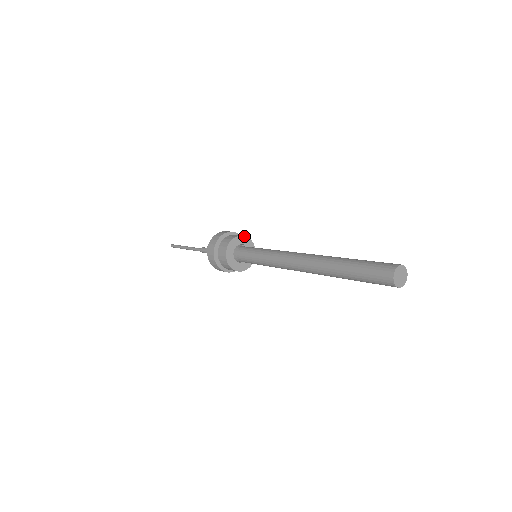
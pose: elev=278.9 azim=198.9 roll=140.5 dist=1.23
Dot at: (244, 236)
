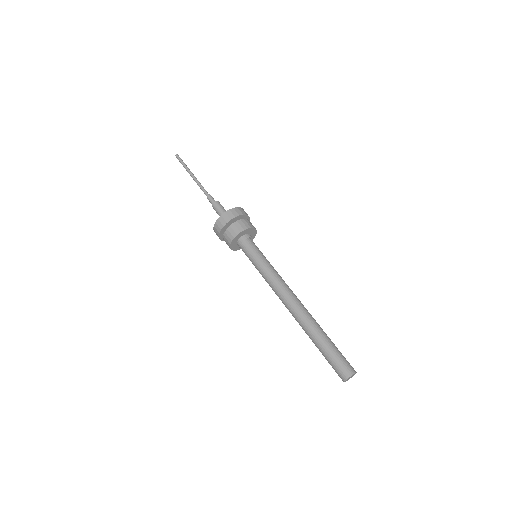
Dot at: (248, 228)
